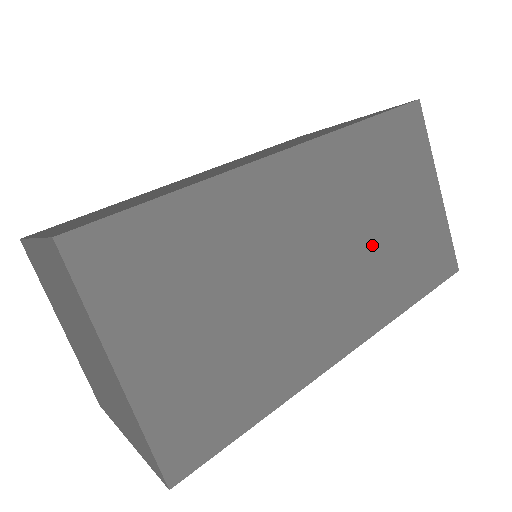
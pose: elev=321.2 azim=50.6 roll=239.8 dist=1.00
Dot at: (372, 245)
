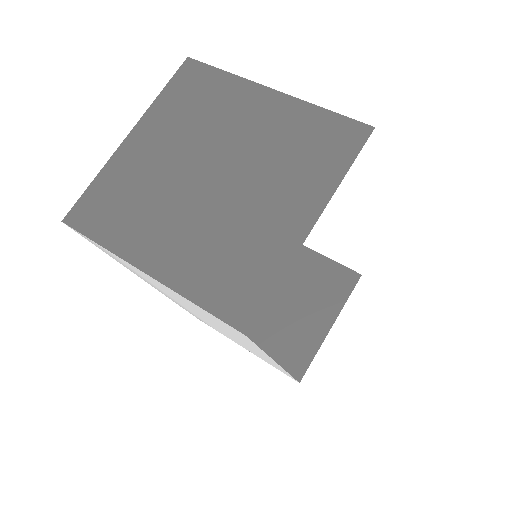
Dot at: occluded
